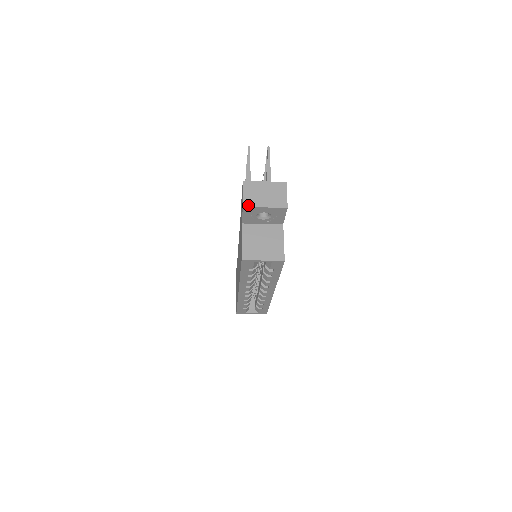
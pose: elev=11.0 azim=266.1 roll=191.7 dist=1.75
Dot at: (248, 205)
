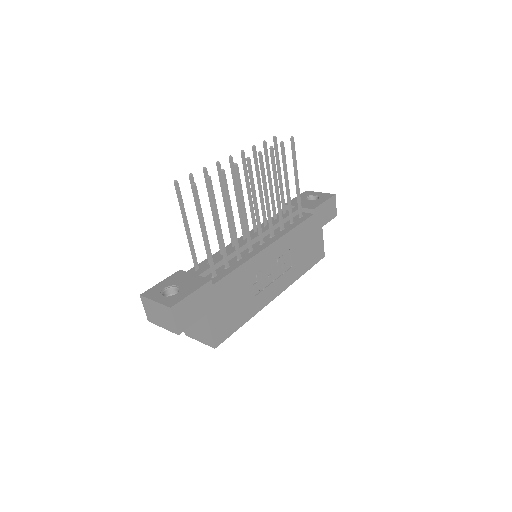
Dot at: (151, 321)
